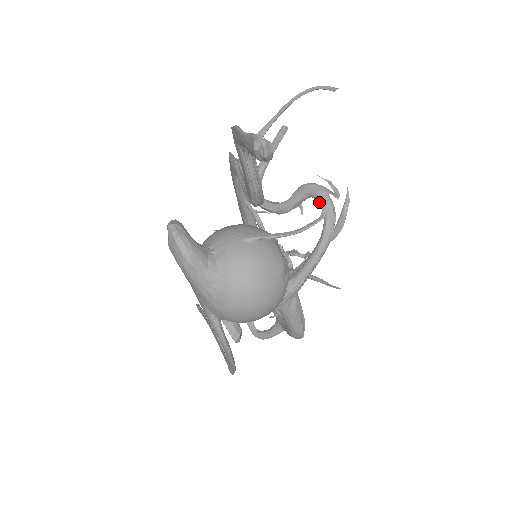
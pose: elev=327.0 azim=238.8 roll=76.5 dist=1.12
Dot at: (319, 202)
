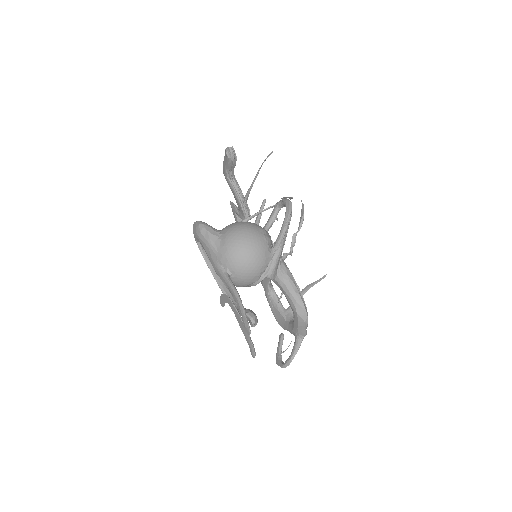
Dot at: (282, 203)
